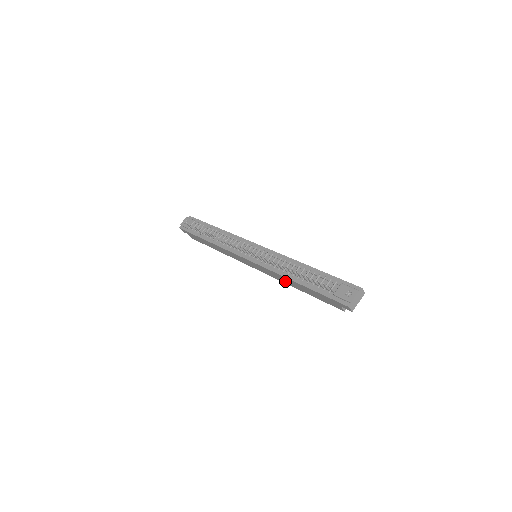
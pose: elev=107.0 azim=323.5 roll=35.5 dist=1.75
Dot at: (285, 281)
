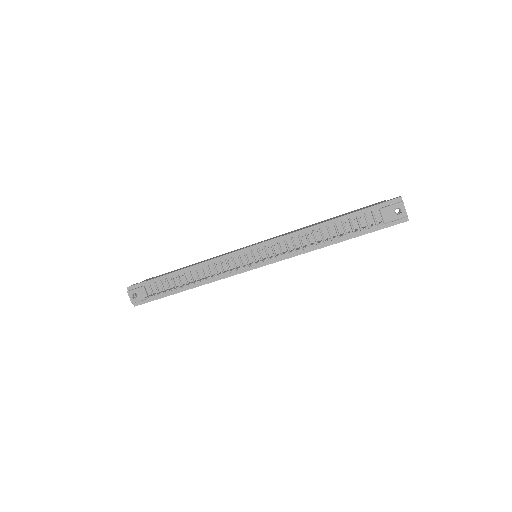
Dot at: occluded
